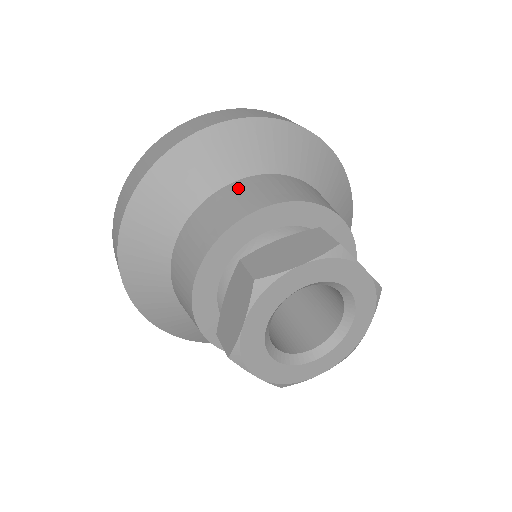
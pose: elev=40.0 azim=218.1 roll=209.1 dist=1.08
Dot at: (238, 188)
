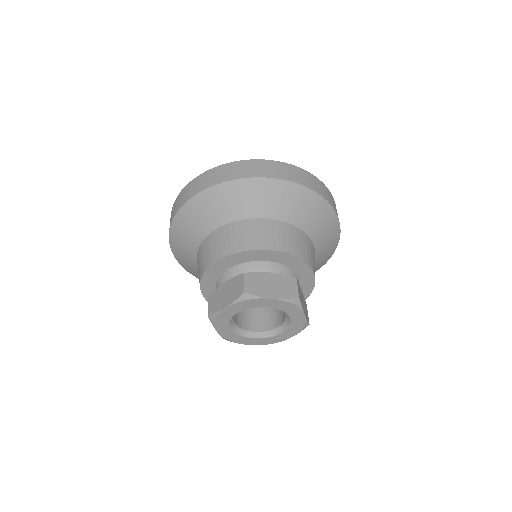
Dot at: (208, 242)
